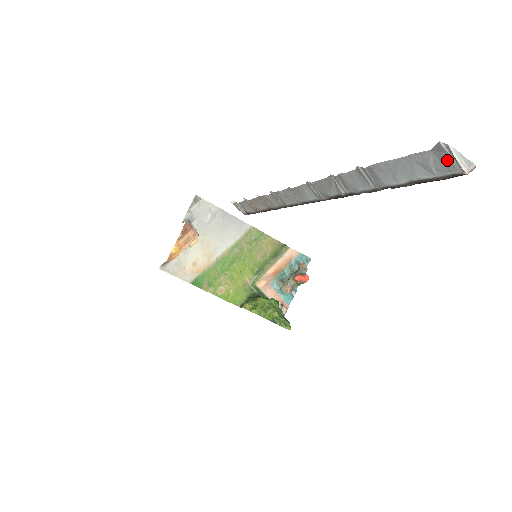
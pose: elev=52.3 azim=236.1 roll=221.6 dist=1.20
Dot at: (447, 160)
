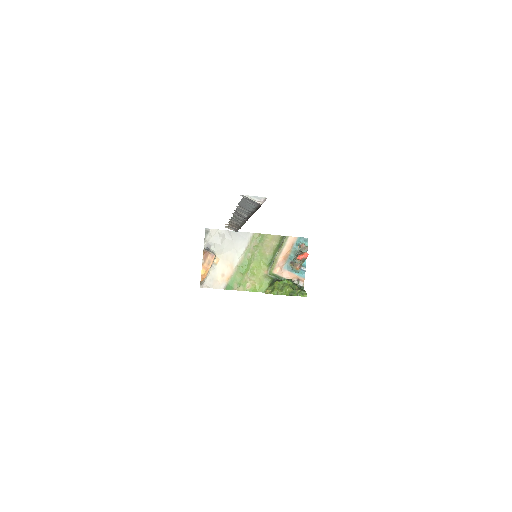
Dot at: (250, 201)
